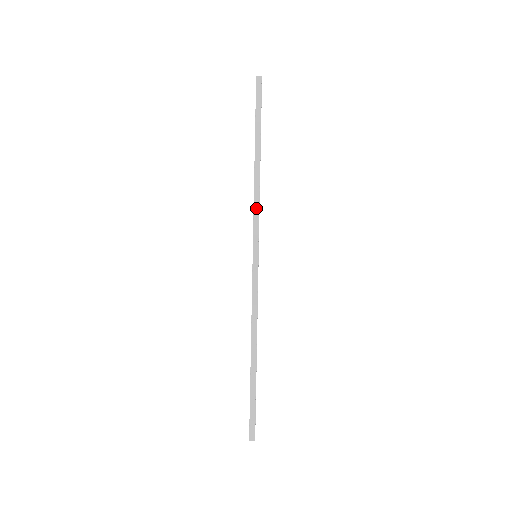
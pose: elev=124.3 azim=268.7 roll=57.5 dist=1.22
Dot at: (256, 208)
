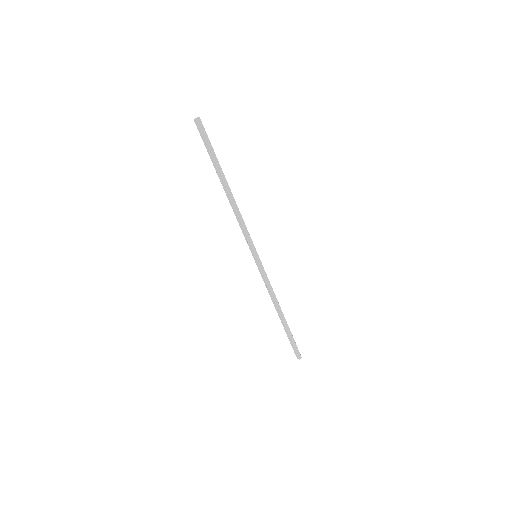
Dot at: (243, 224)
